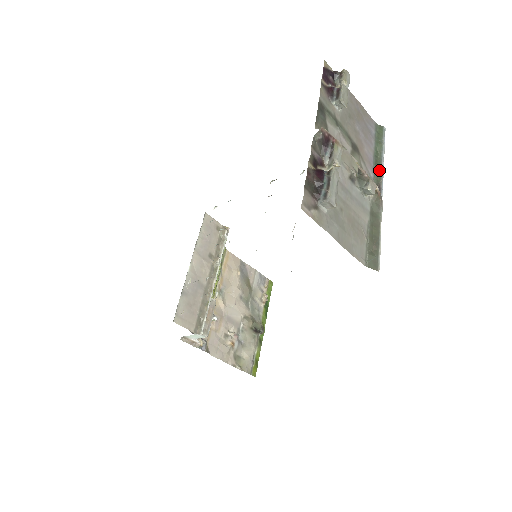
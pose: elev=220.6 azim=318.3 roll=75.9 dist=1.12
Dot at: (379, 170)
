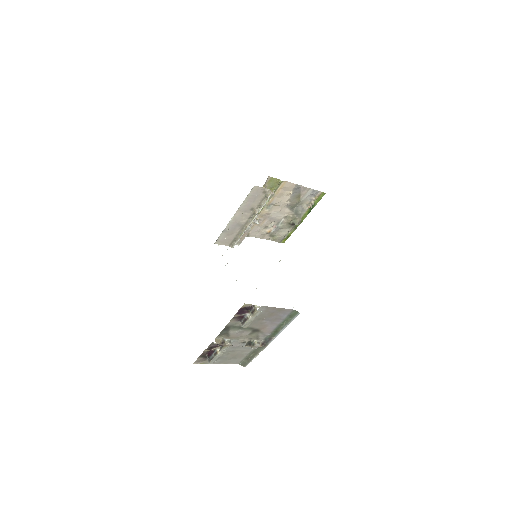
Dot at: (277, 332)
